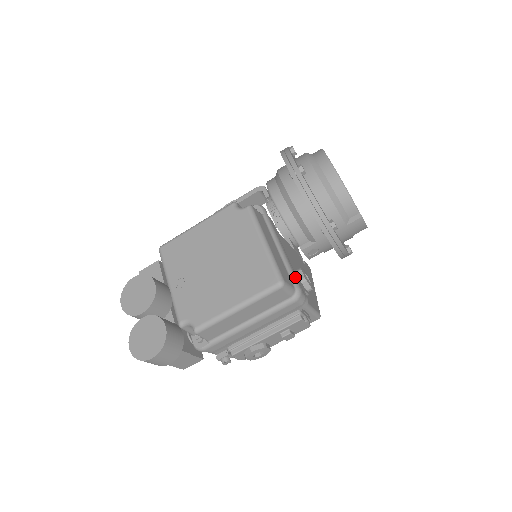
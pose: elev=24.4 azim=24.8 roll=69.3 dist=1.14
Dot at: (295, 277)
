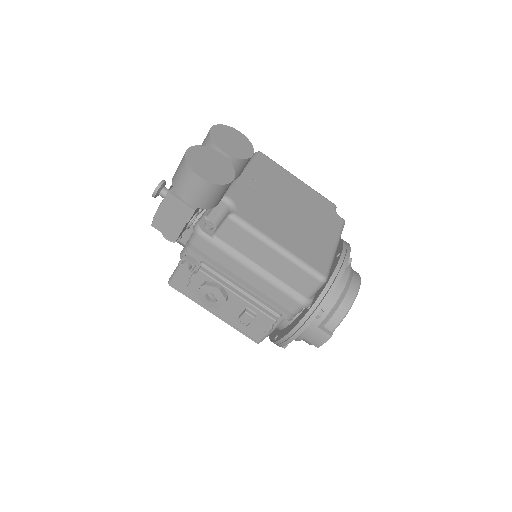
Dot at: occluded
